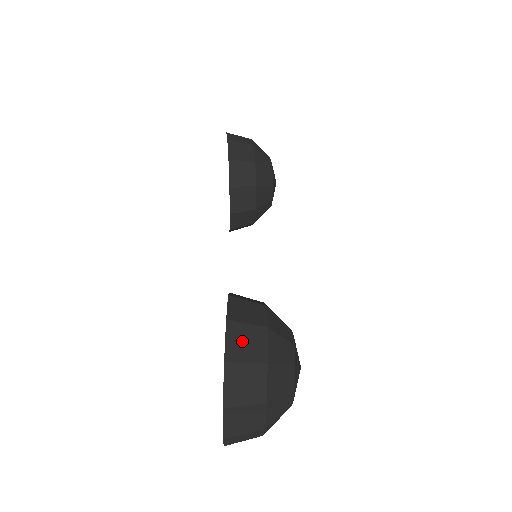
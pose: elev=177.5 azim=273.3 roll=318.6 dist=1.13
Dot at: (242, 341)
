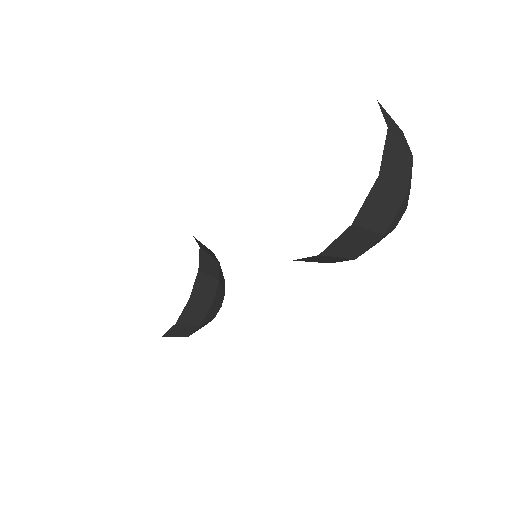
Dot at: occluded
